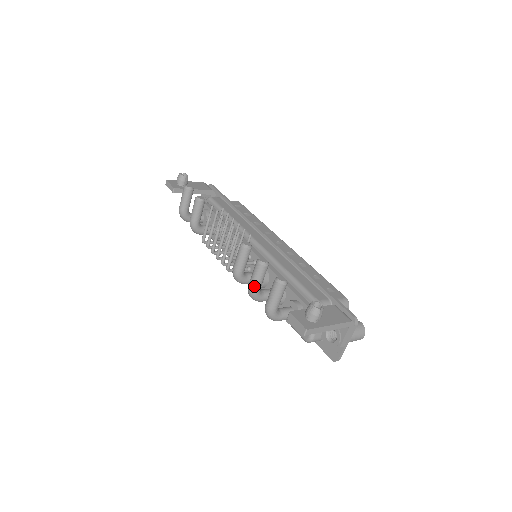
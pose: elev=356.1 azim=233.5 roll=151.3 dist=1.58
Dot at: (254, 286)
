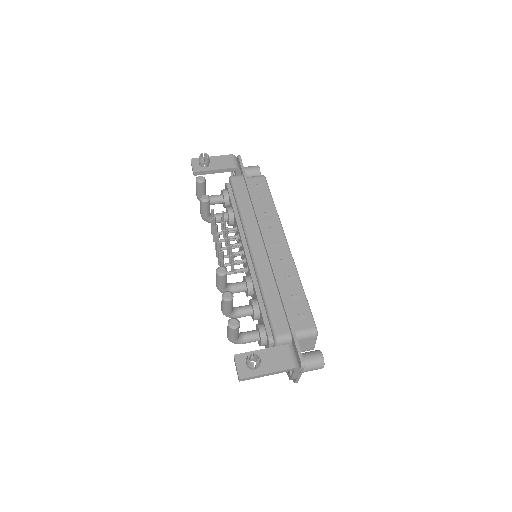
Dot at: (224, 311)
